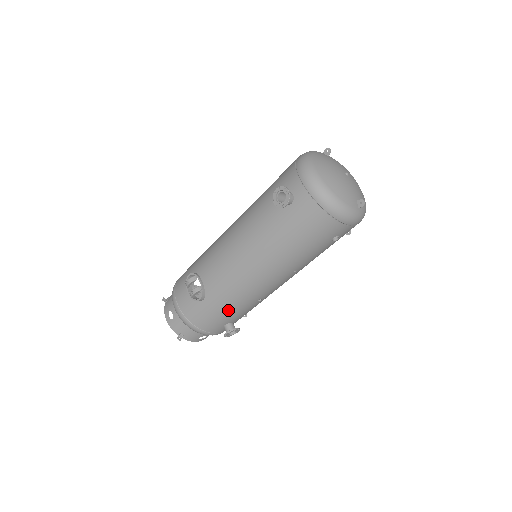
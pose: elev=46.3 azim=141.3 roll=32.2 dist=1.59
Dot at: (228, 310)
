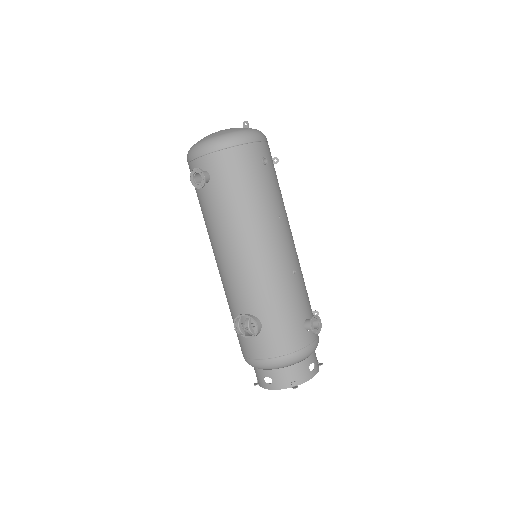
Dot at: (285, 307)
